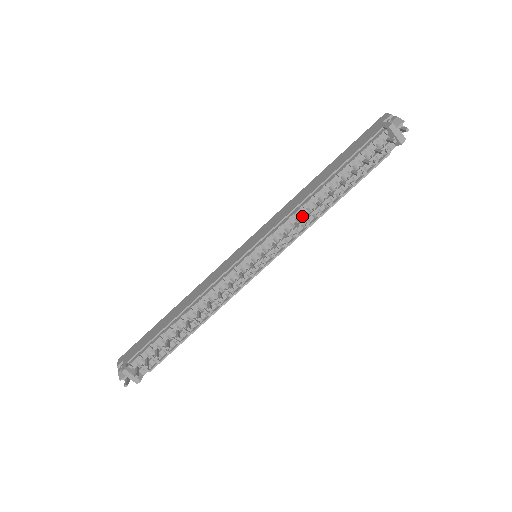
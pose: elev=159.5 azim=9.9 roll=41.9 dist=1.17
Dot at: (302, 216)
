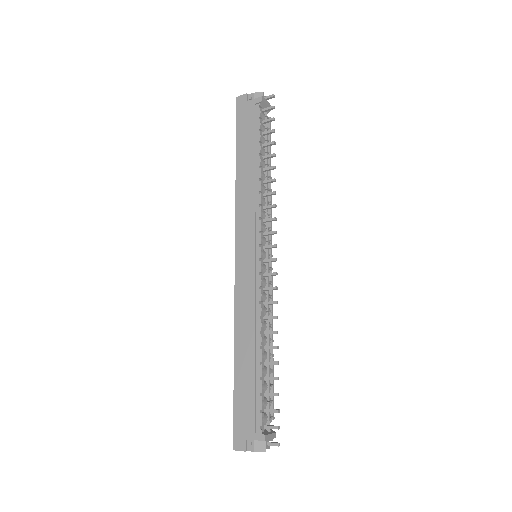
Dot at: (264, 199)
